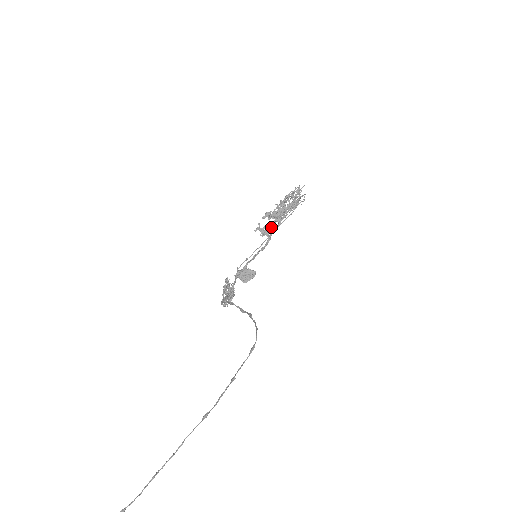
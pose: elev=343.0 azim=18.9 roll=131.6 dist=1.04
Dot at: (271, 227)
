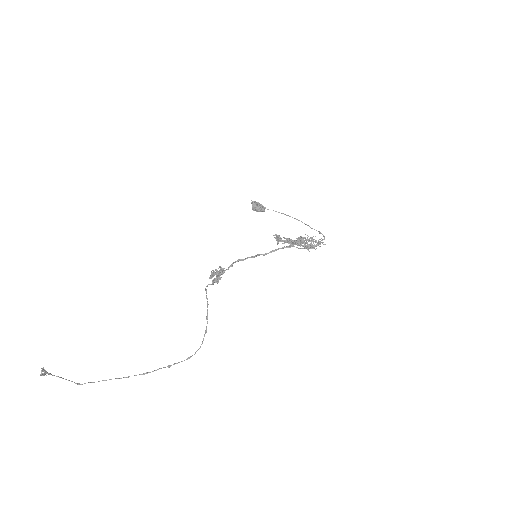
Dot at: occluded
